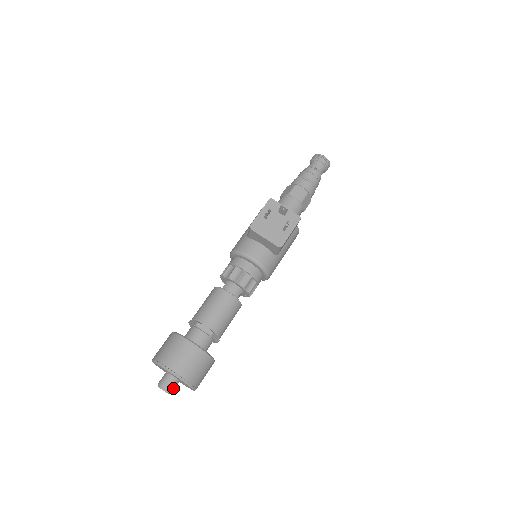
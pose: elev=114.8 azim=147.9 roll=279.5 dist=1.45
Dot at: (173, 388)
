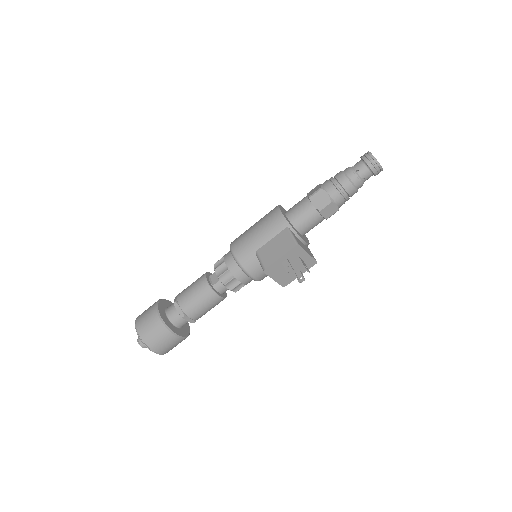
Dot at: occluded
